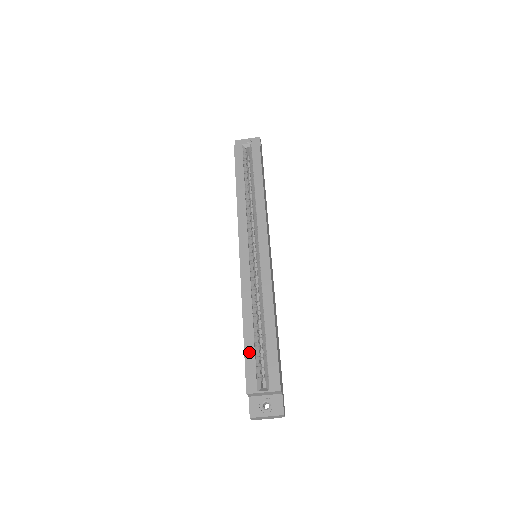
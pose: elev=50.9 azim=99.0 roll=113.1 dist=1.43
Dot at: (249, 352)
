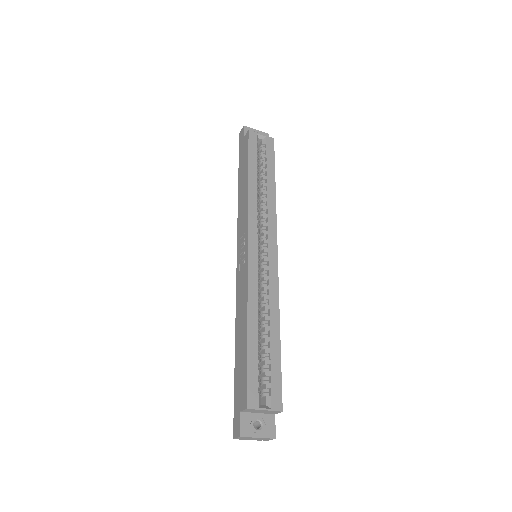
Dot at: (252, 361)
